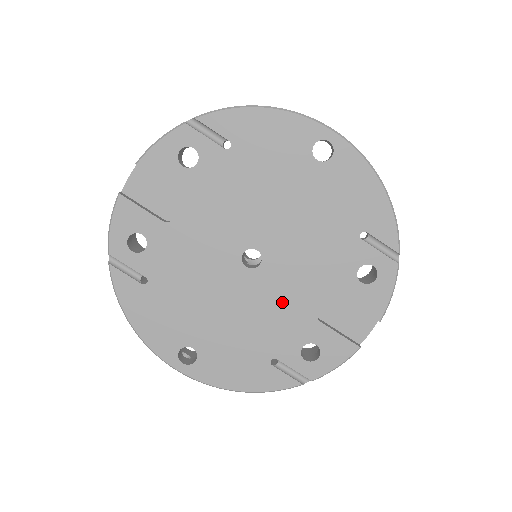
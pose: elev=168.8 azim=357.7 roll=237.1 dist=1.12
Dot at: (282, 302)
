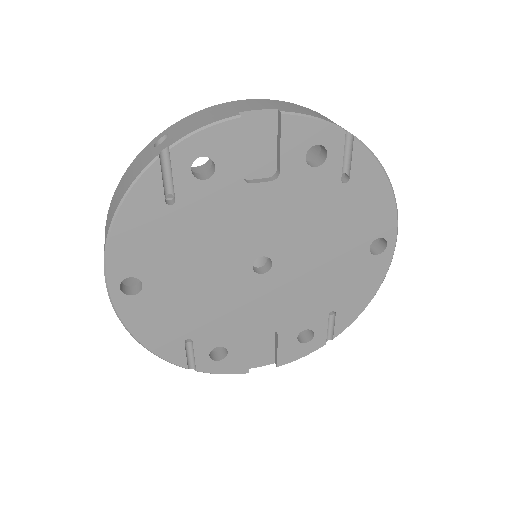
Dot at: (243, 309)
